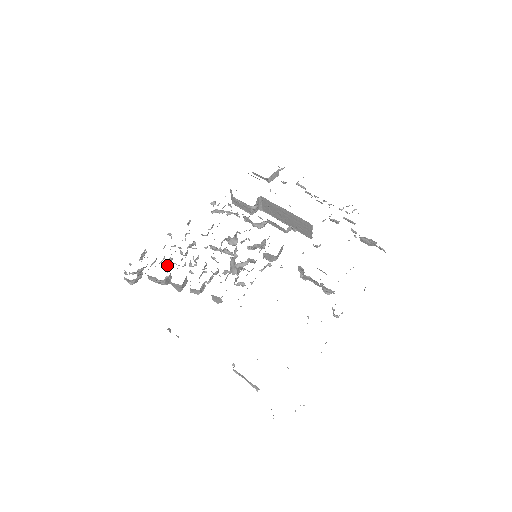
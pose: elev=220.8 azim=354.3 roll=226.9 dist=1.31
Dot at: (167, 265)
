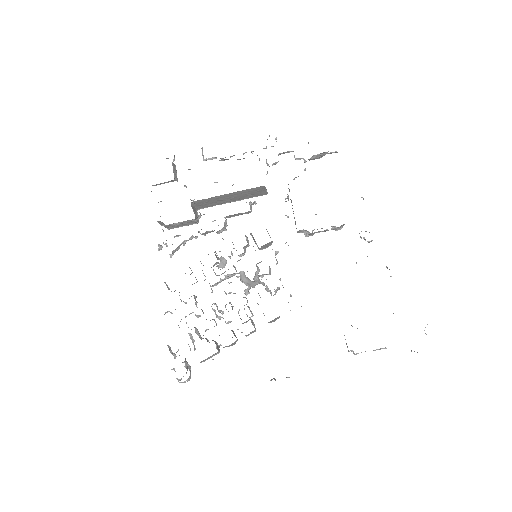
Dot at: (200, 337)
